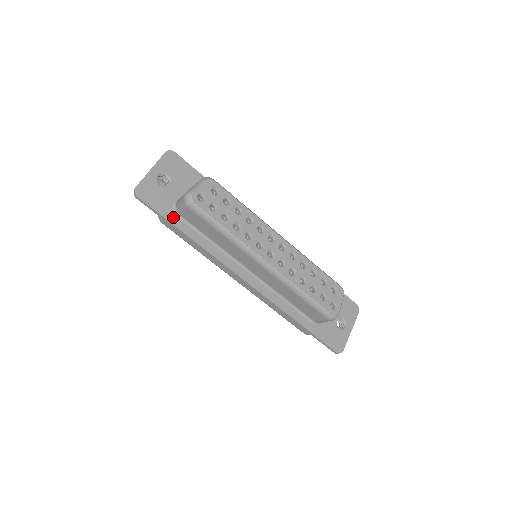
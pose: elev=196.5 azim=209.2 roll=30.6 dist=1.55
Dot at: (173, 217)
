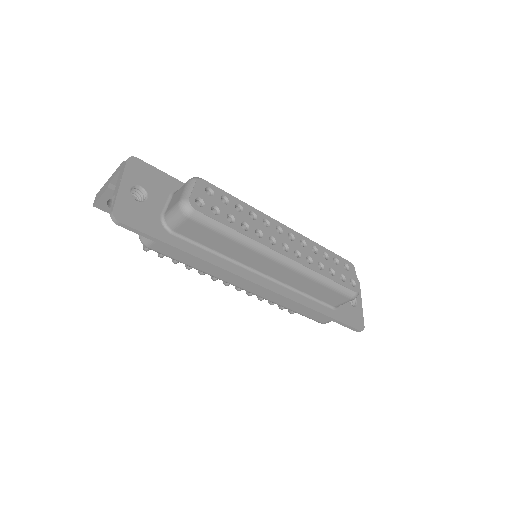
Dot at: (167, 236)
